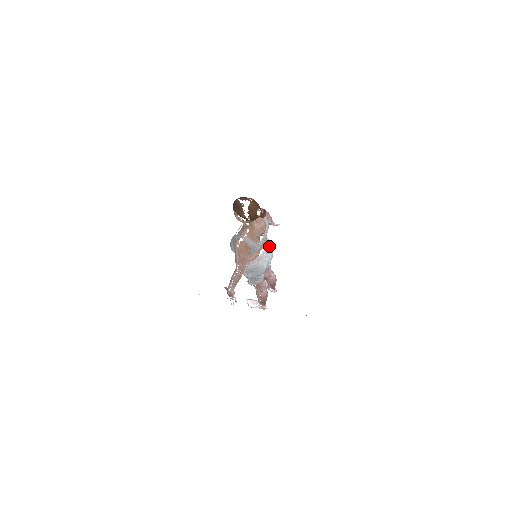
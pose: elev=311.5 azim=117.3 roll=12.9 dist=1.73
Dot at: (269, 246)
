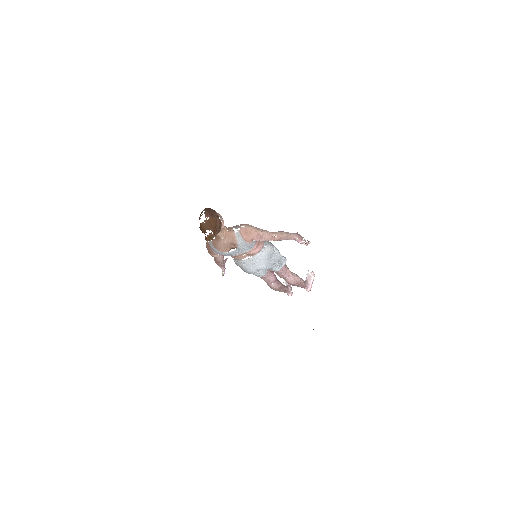
Dot at: (261, 258)
